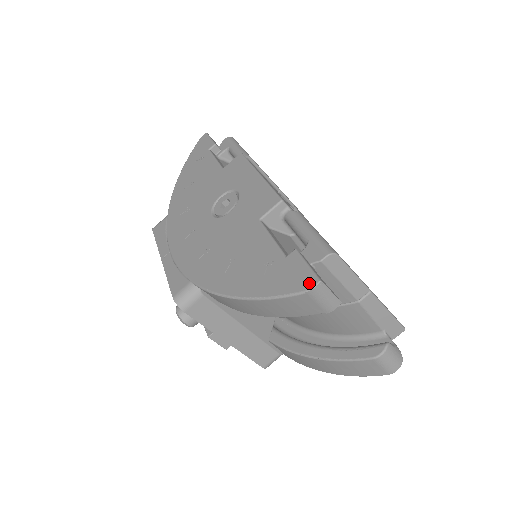
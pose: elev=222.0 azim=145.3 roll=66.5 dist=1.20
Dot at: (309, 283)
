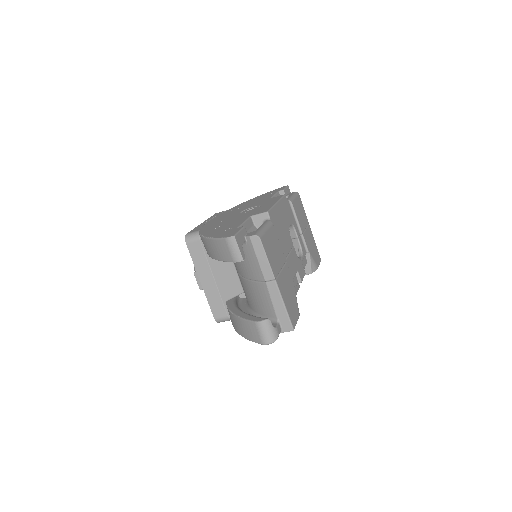
Dot at: (230, 235)
